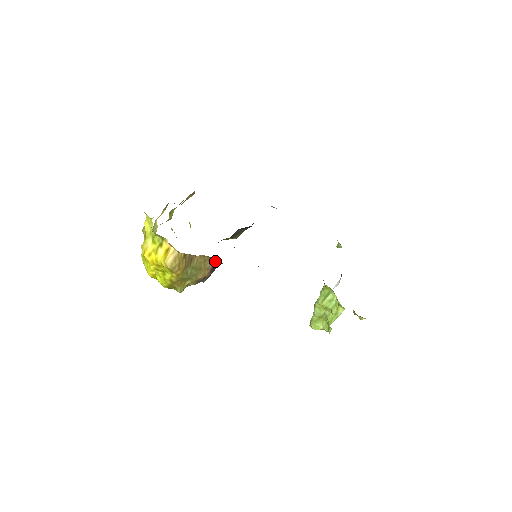
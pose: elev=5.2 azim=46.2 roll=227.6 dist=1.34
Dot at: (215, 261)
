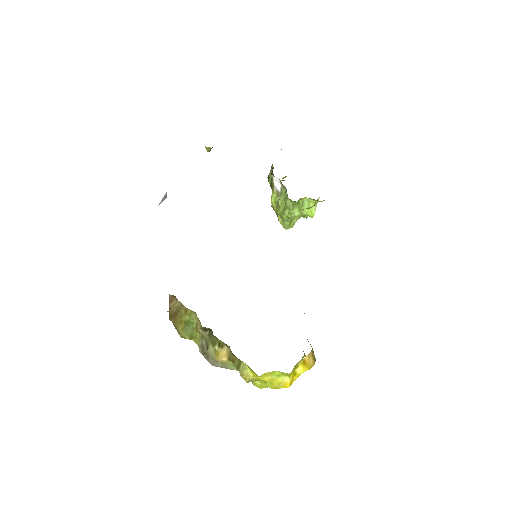
Dot at: occluded
